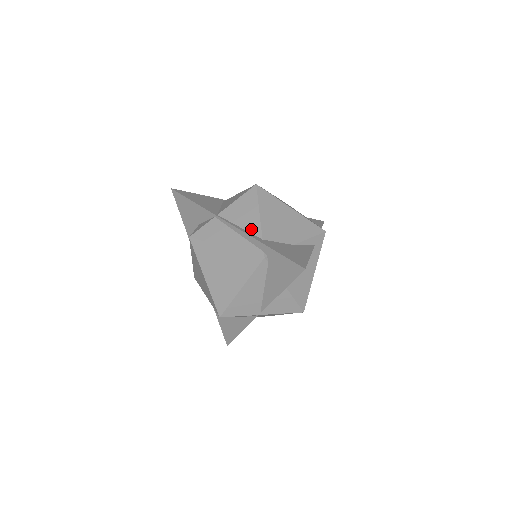
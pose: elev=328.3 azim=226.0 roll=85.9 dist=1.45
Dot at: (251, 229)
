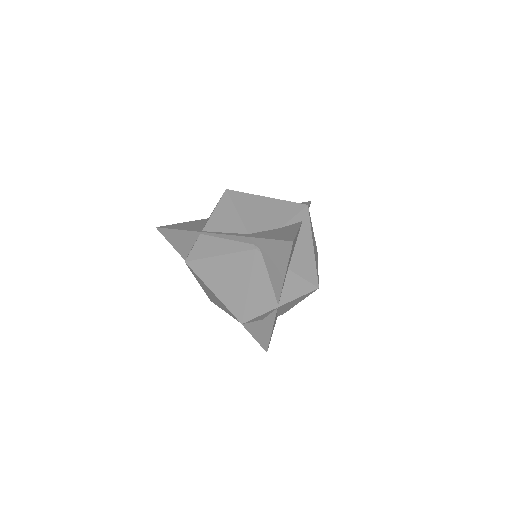
Dot at: (235, 230)
